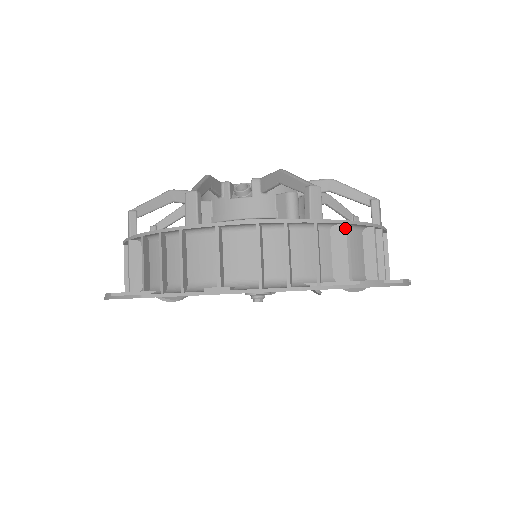
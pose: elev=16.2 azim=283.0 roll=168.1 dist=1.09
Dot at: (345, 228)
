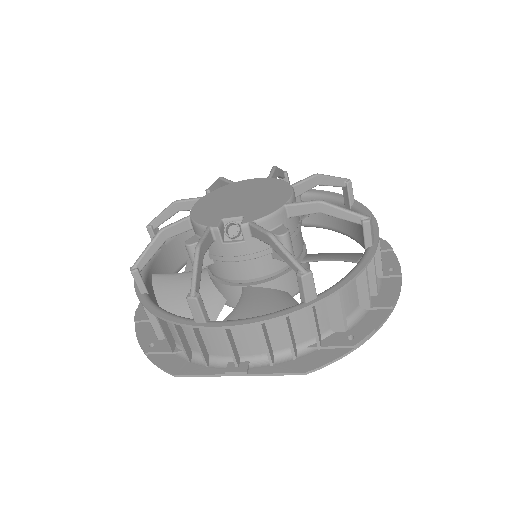
Dot at: (338, 295)
